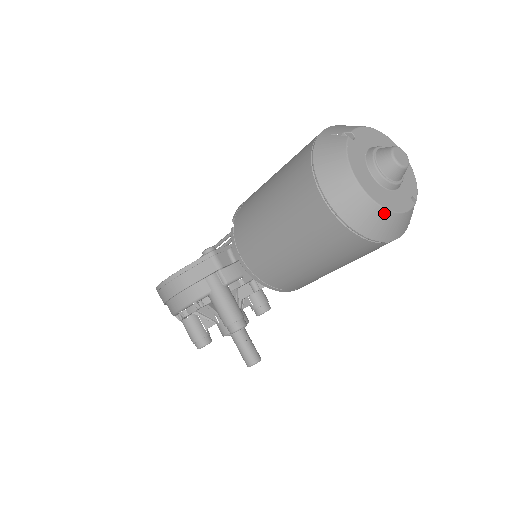
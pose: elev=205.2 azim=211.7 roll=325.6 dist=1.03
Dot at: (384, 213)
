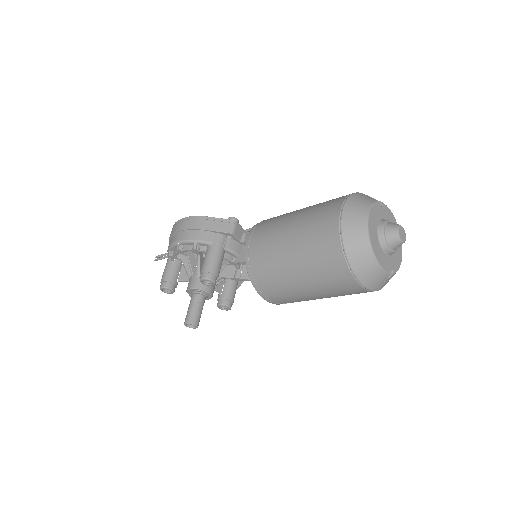
Dot at: (370, 252)
